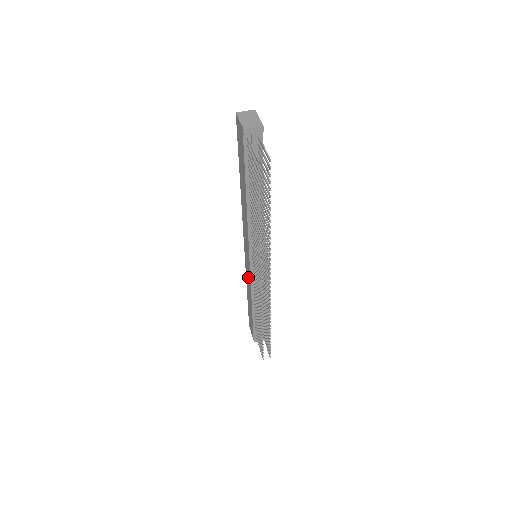
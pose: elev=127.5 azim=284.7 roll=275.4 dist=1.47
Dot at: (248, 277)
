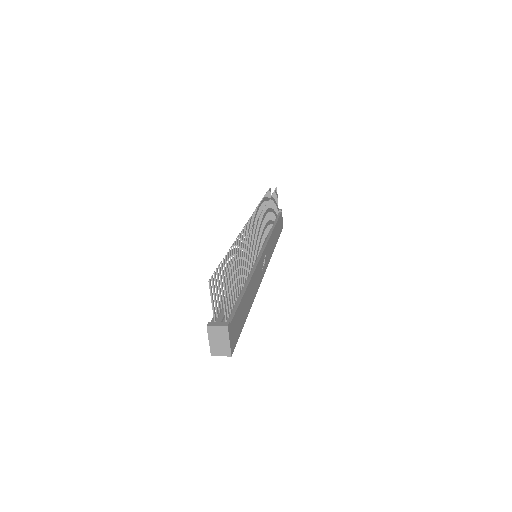
Dot at: occluded
